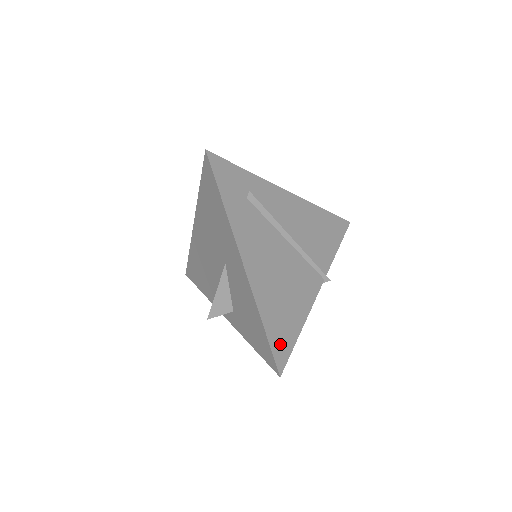
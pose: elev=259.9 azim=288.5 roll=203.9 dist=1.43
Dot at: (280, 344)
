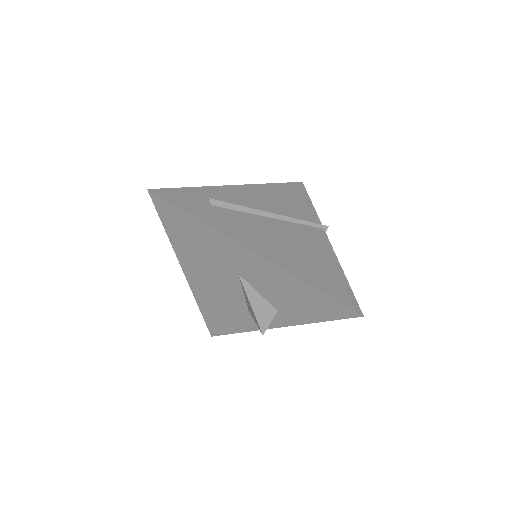
Dot at: (339, 292)
